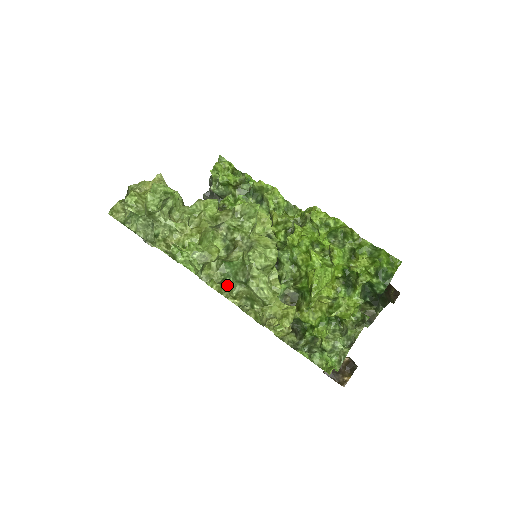
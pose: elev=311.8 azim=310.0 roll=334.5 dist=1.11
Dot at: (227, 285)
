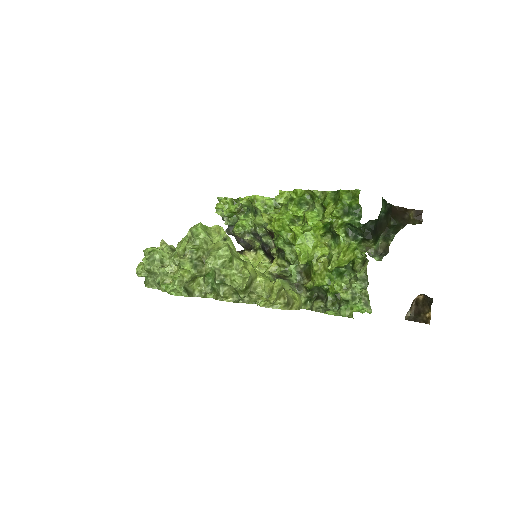
Dot at: (217, 291)
